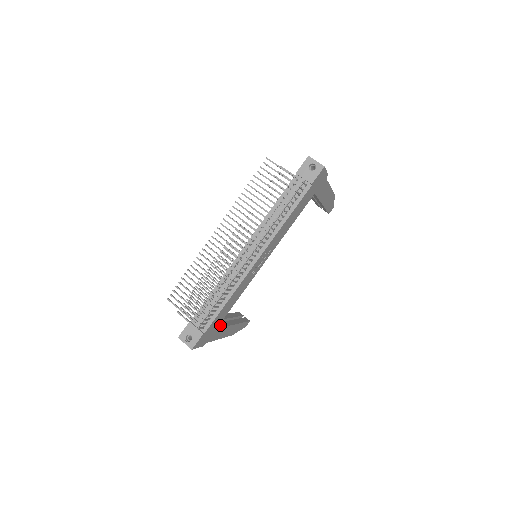
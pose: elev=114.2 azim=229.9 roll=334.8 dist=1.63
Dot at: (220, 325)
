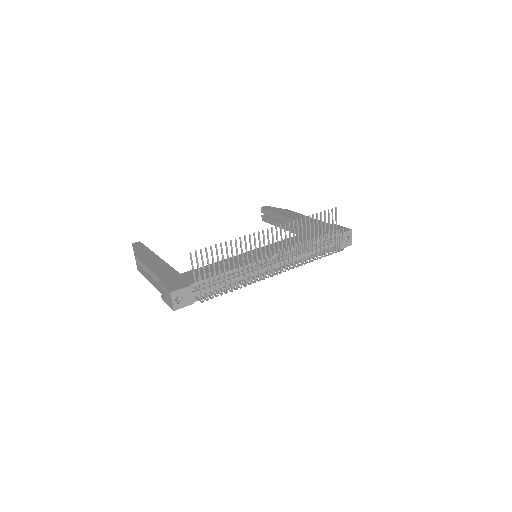
Dot at: occluded
